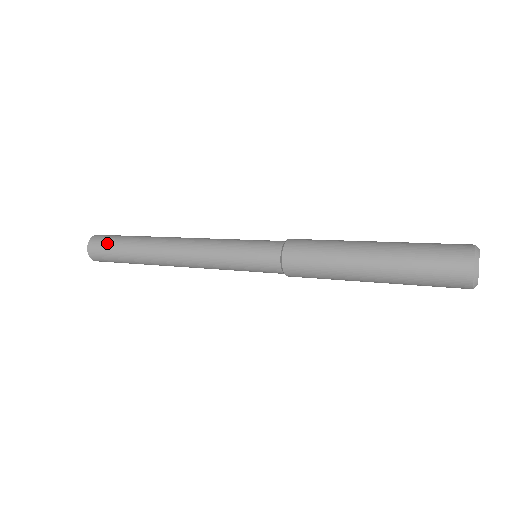
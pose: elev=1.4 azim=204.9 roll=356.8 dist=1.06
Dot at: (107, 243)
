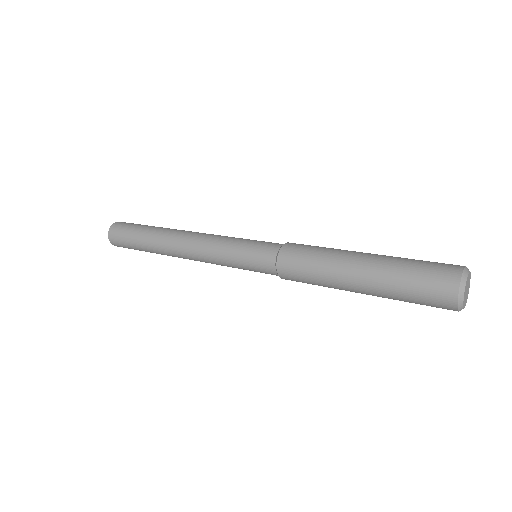
Dot at: (124, 242)
